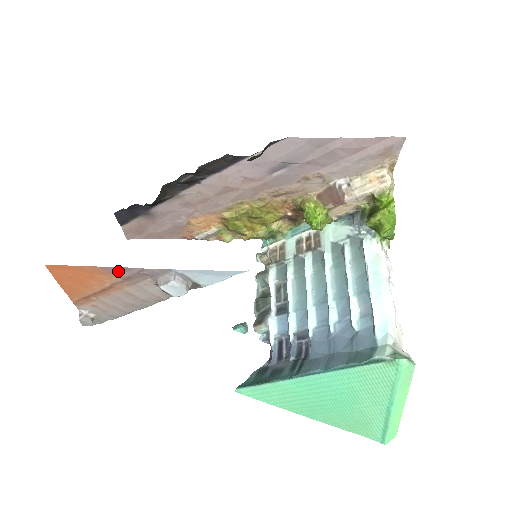
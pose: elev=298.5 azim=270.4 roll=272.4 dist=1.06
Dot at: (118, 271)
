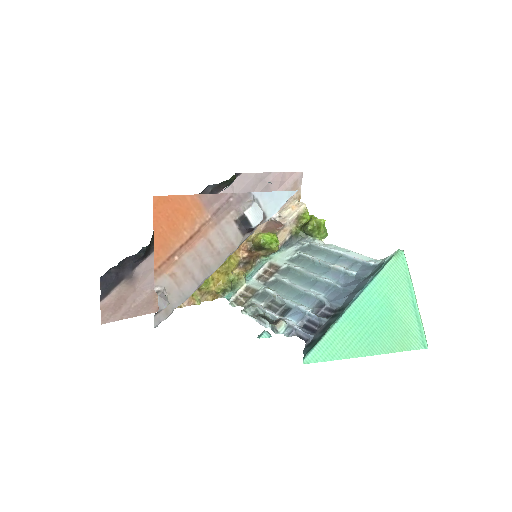
Dot at: (211, 201)
